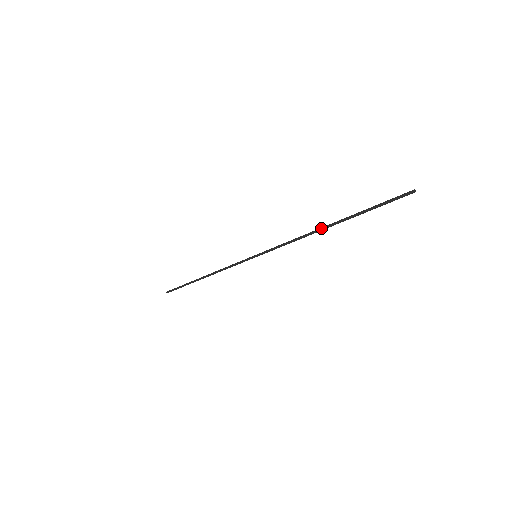
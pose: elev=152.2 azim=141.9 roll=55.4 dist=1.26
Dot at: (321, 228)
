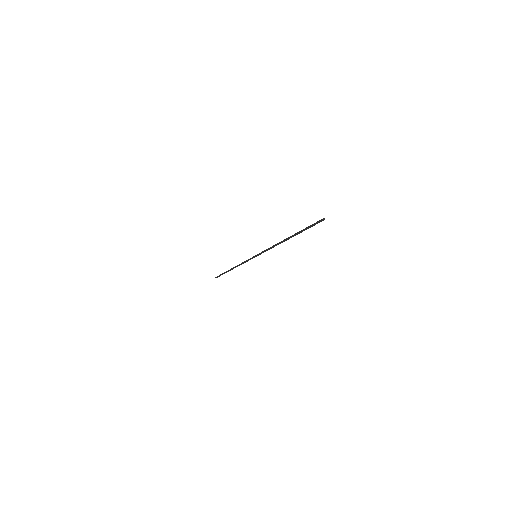
Dot at: (284, 241)
